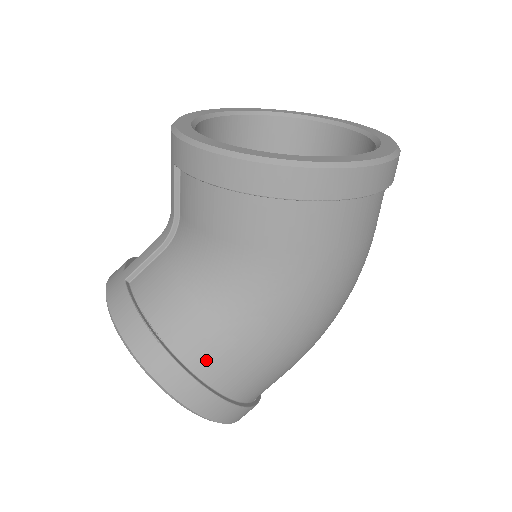
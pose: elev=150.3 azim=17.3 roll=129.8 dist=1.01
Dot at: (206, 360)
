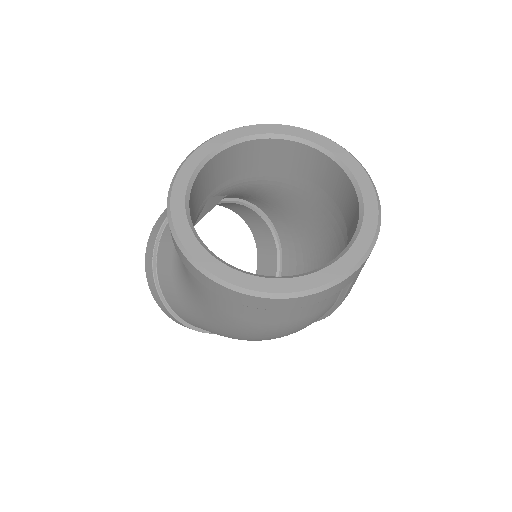
Dot at: (167, 292)
